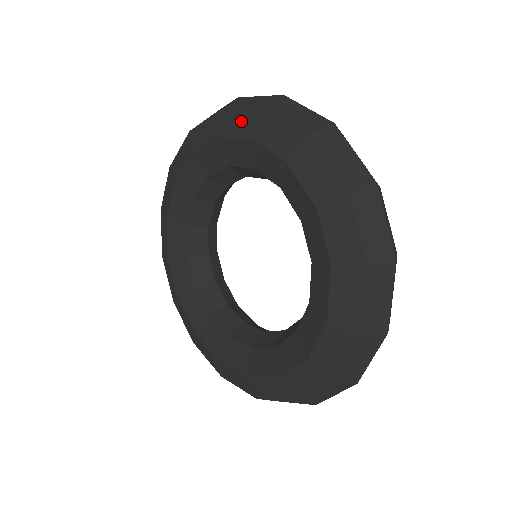
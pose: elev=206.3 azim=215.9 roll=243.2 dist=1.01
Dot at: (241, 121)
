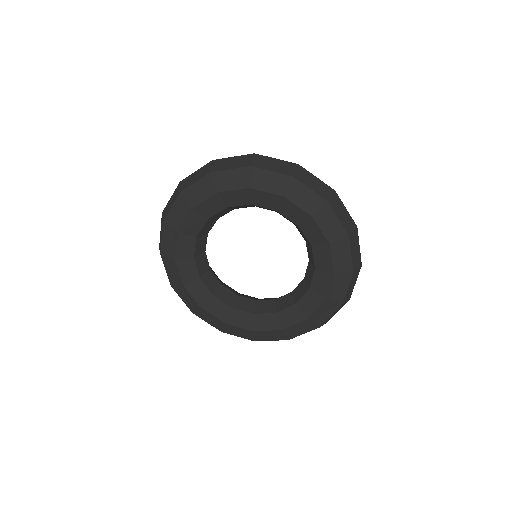
Dot at: (272, 181)
